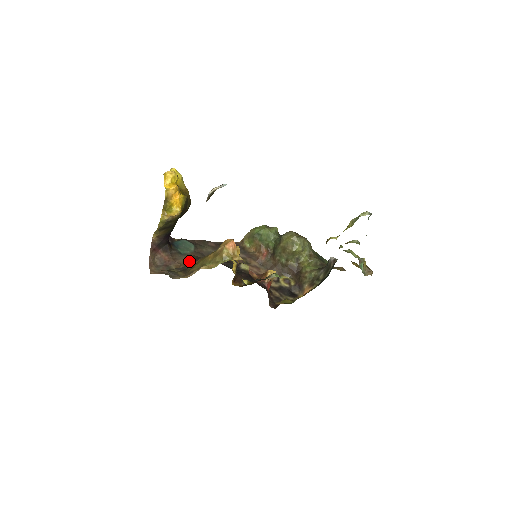
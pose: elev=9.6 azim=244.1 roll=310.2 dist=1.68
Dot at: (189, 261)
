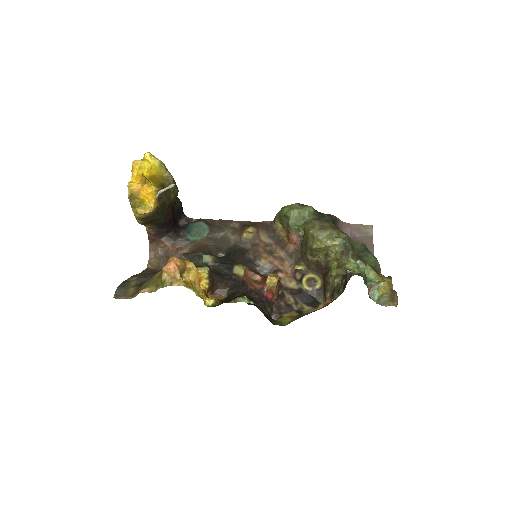
Dot at: (180, 258)
